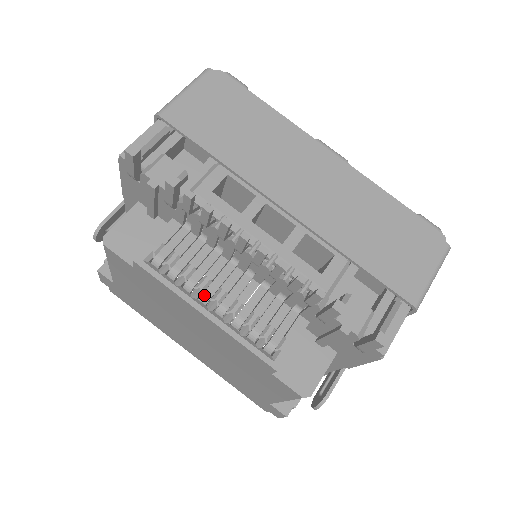
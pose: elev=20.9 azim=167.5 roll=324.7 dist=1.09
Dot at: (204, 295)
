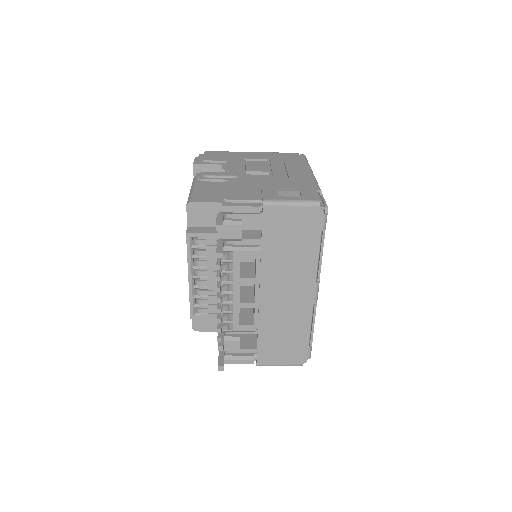
Dot at: (198, 272)
